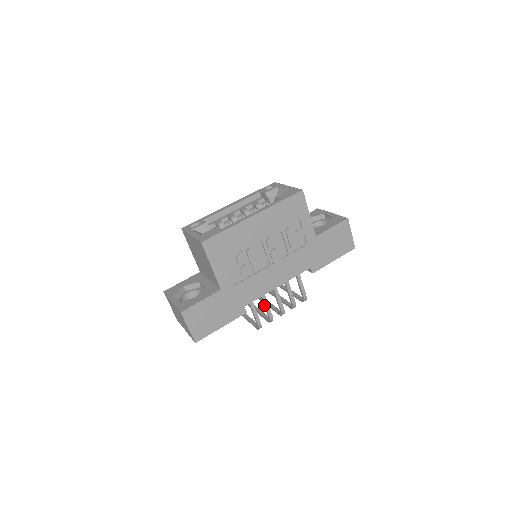
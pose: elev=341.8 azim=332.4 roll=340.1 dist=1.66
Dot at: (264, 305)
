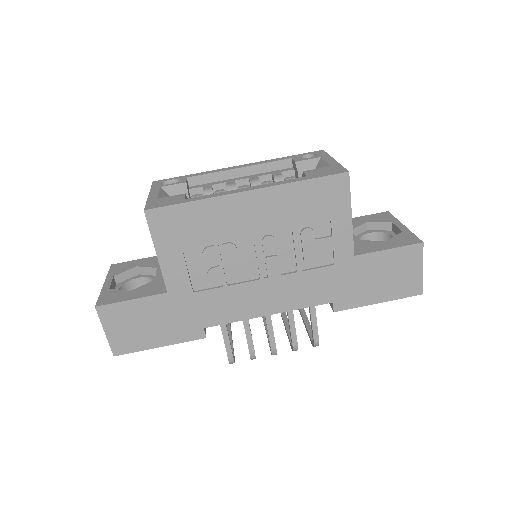
Dot at: (245, 333)
